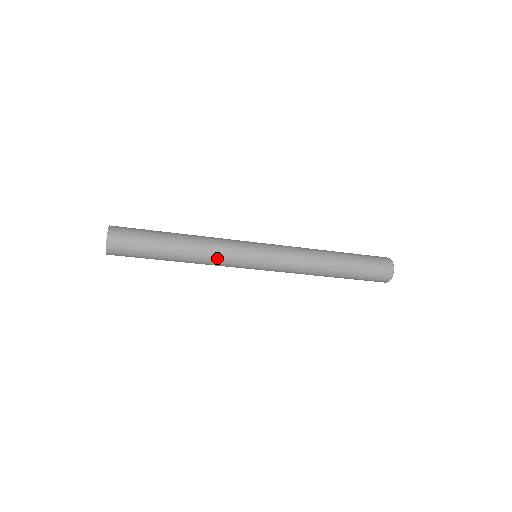
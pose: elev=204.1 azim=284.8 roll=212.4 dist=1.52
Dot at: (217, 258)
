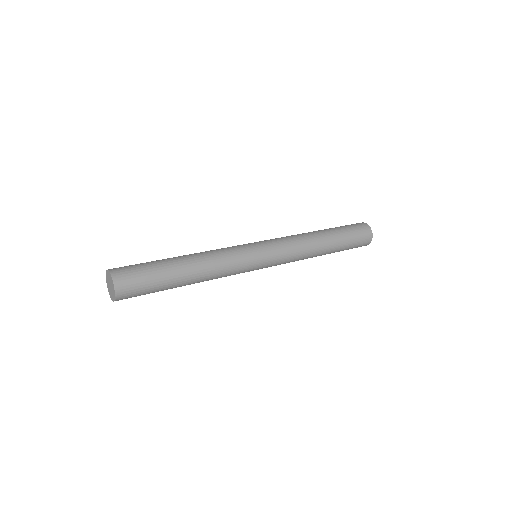
Dot at: (224, 276)
